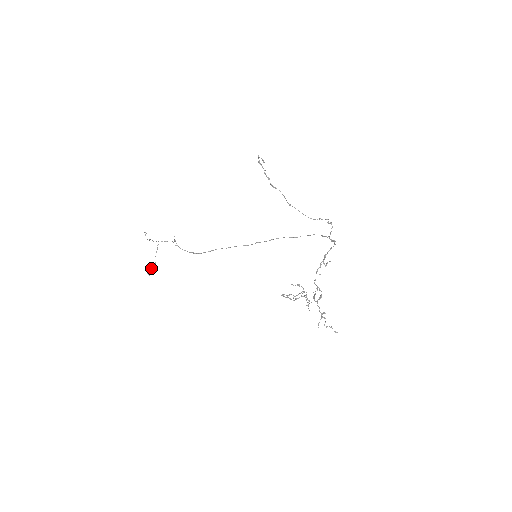
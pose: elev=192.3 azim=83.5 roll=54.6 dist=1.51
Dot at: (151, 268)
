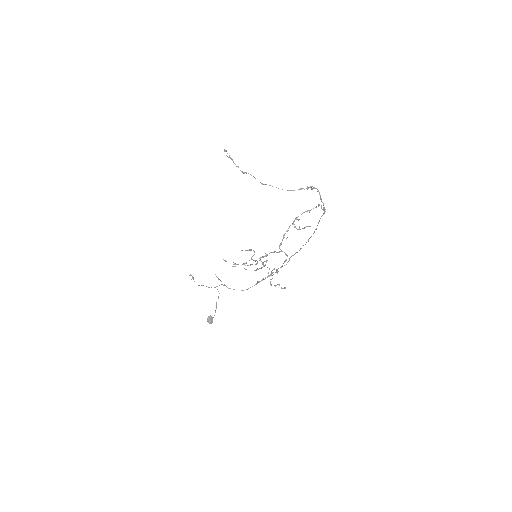
Dot at: (211, 316)
